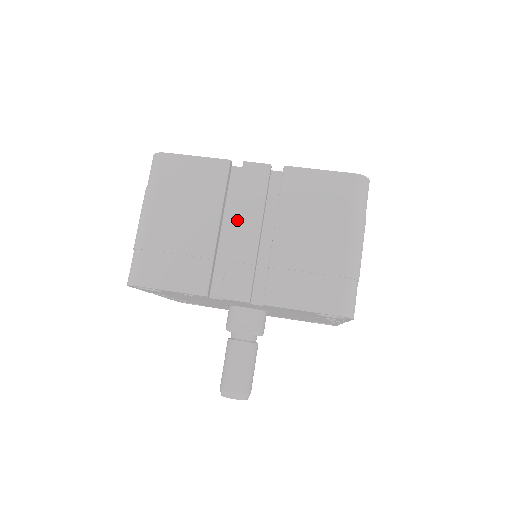
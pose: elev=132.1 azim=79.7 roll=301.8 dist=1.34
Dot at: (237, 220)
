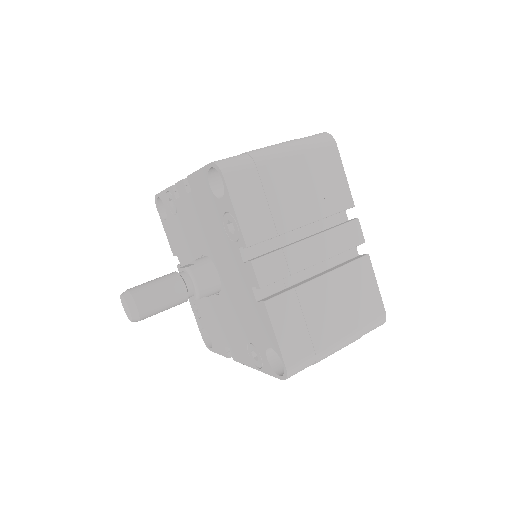
Dot at: occluded
